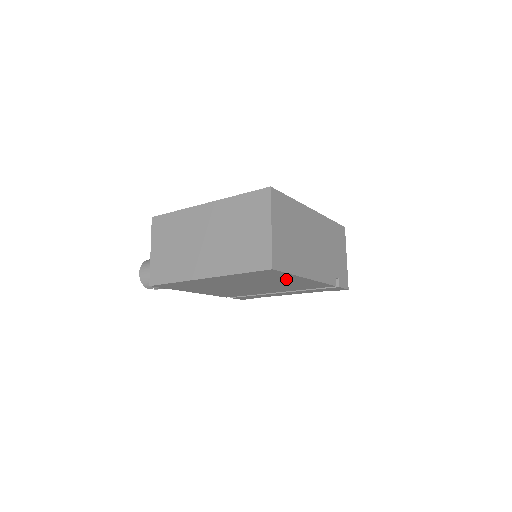
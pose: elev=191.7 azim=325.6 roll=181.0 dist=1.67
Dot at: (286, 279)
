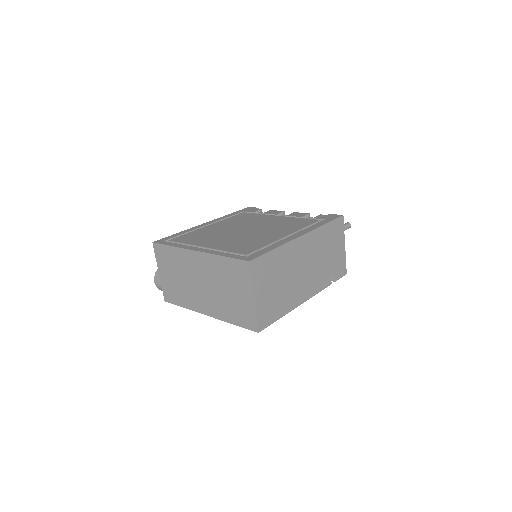
Dot at: occluded
